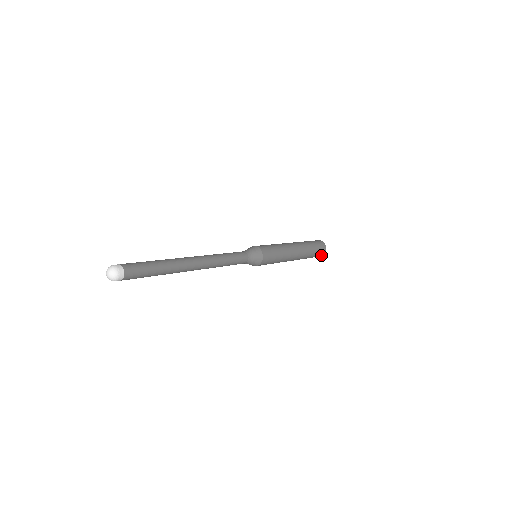
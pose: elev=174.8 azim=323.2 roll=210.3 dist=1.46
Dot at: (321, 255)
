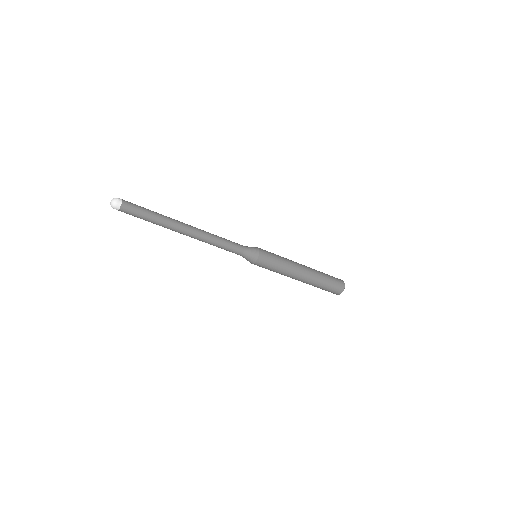
Dot at: (339, 292)
